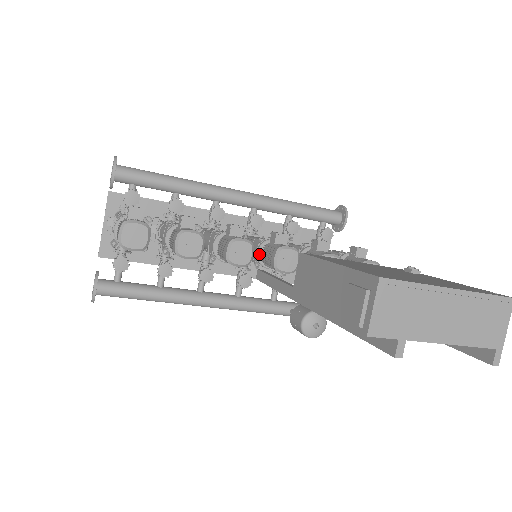
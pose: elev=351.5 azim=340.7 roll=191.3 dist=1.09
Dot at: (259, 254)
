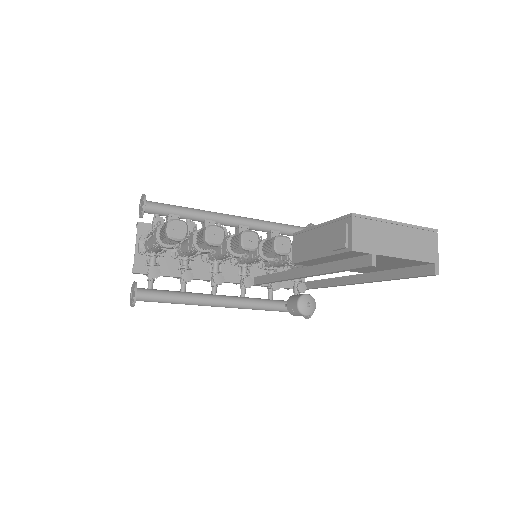
Dot at: (260, 249)
